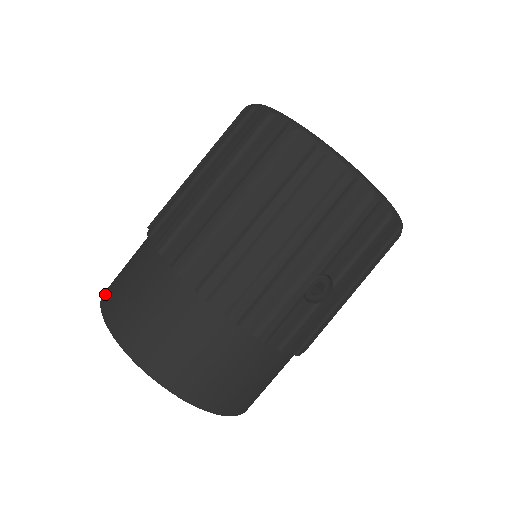
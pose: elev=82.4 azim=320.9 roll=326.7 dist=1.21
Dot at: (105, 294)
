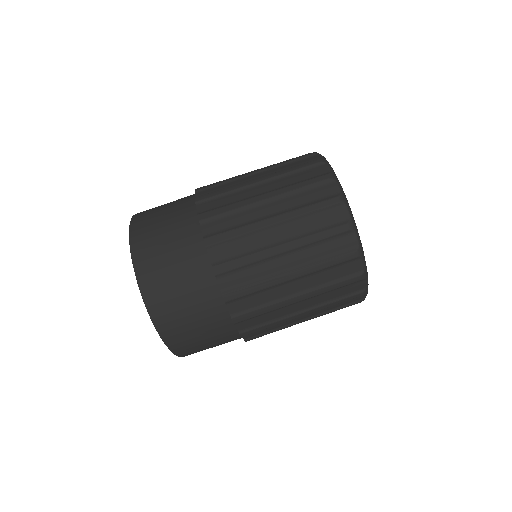
Dot at: (139, 259)
